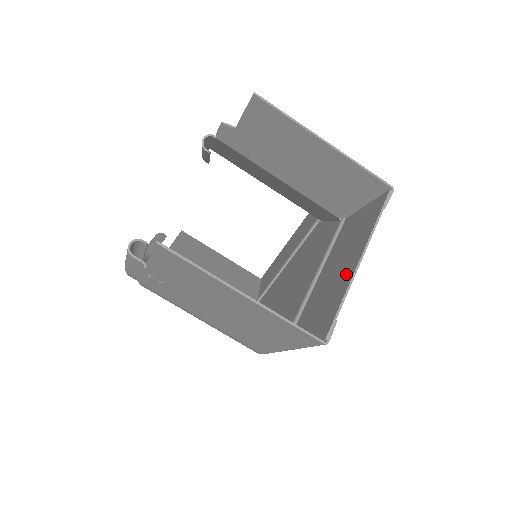
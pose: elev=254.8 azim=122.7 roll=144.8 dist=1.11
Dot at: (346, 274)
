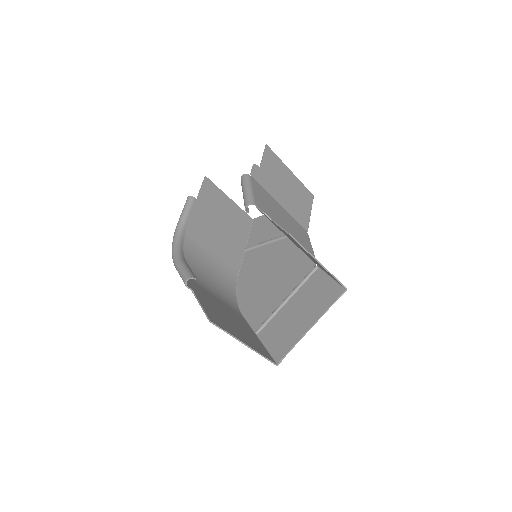
Dot at: (301, 328)
